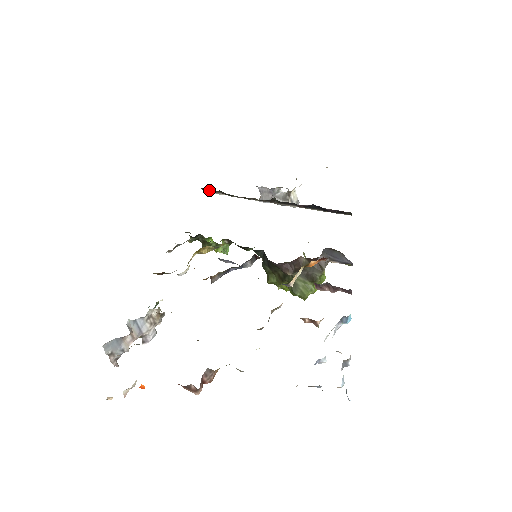
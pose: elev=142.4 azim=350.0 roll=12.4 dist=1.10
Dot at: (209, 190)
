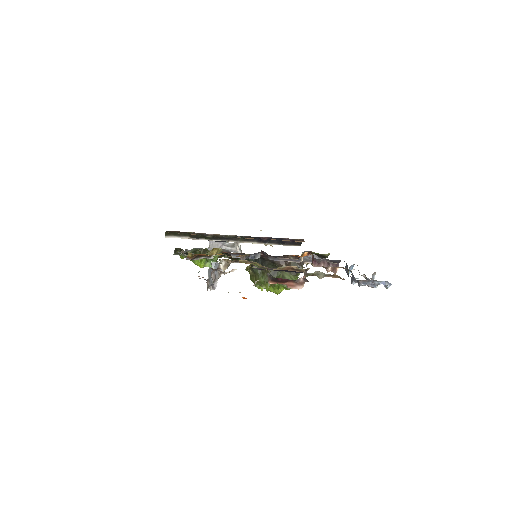
Dot at: (173, 234)
